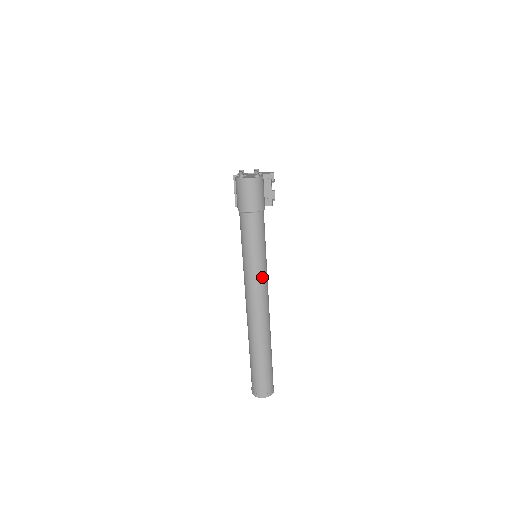
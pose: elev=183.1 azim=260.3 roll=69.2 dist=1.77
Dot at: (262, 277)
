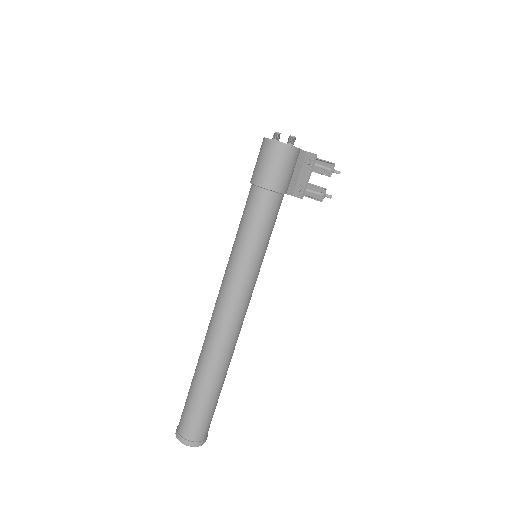
Dot at: (240, 280)
